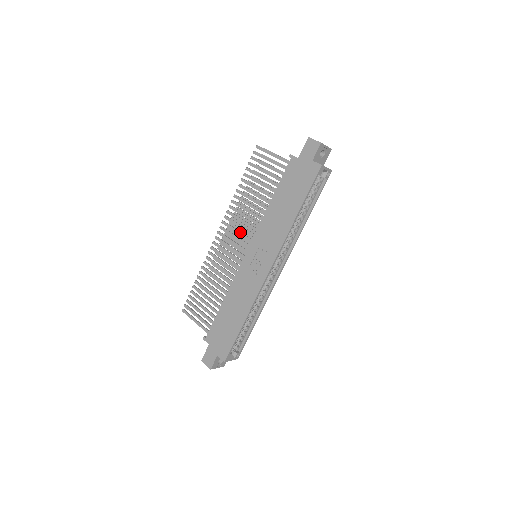
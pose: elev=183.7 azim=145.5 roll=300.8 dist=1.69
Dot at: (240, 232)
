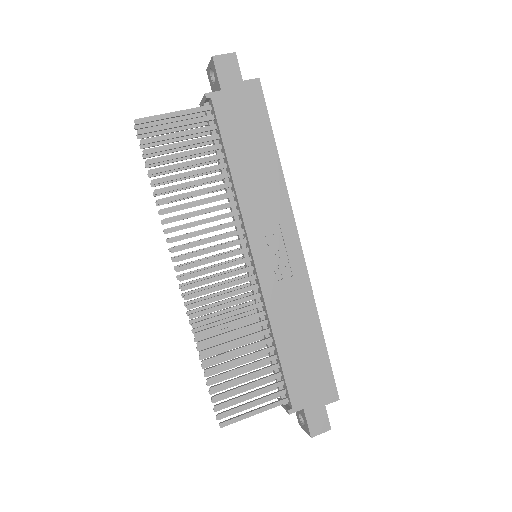
Dot at: (216, 246)
